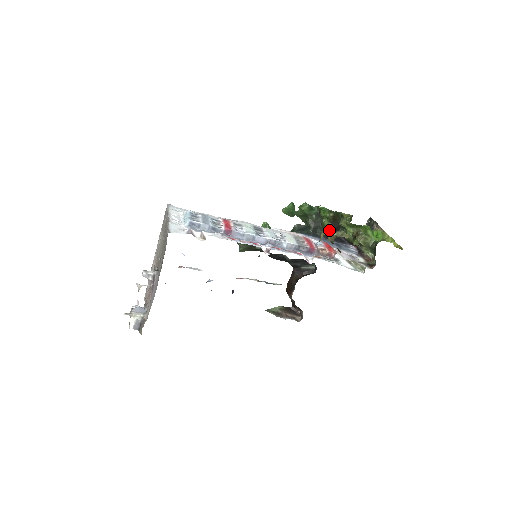
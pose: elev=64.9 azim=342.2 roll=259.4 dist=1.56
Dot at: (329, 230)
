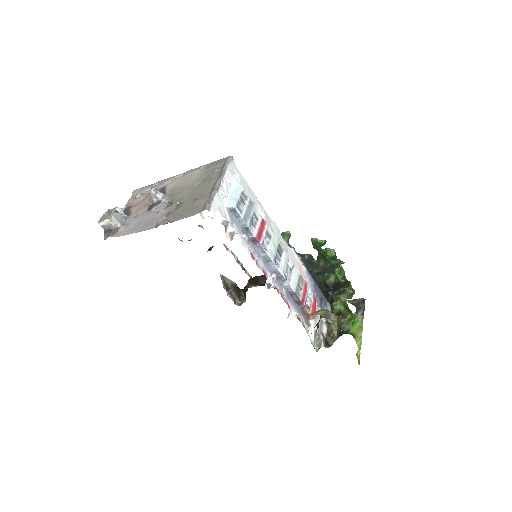
Dot at: (328, 286)
